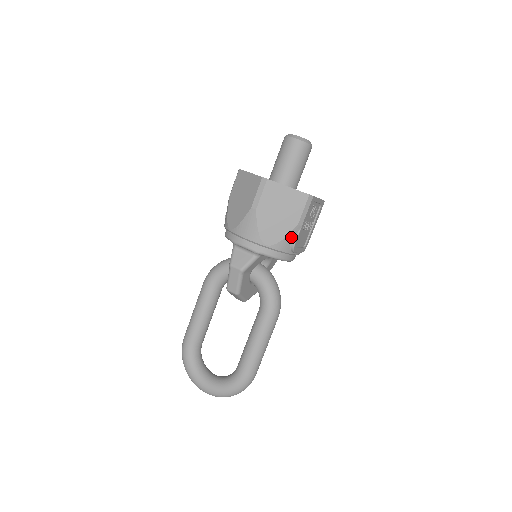
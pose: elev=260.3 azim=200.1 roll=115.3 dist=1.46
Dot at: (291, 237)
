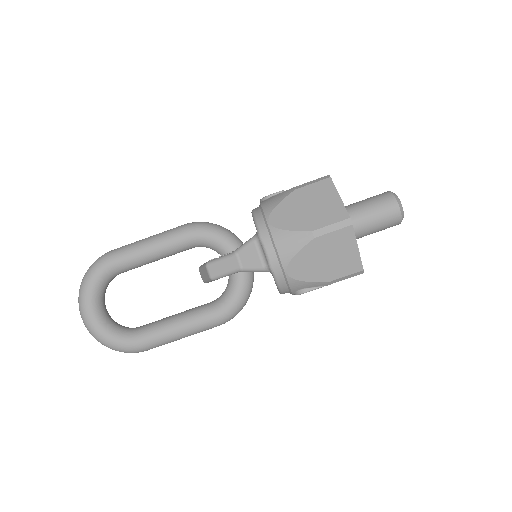
Dot at: (311, 285)
